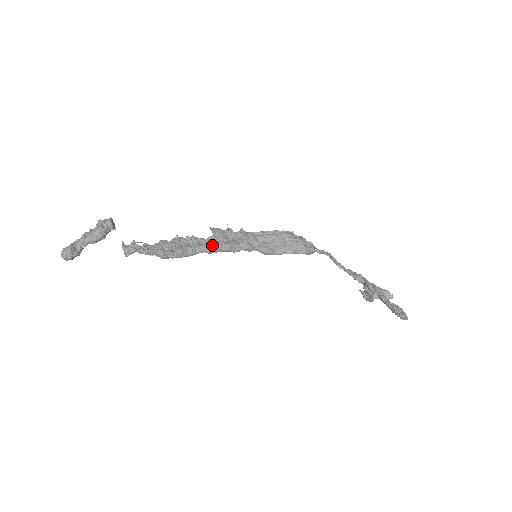
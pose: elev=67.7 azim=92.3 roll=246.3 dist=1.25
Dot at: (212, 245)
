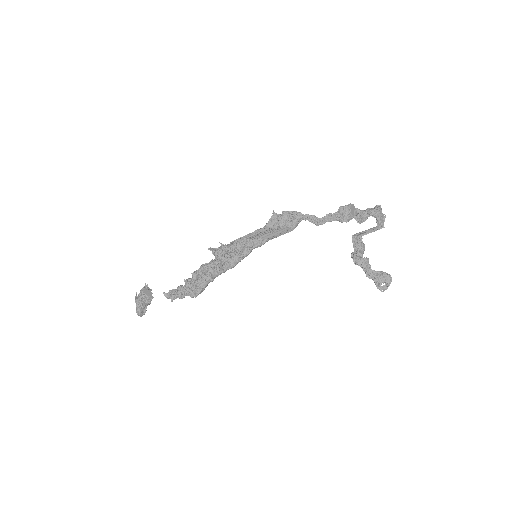
Dot at: (221, 272)
